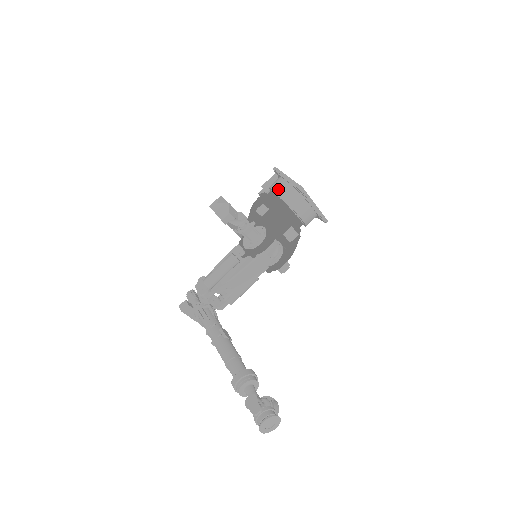
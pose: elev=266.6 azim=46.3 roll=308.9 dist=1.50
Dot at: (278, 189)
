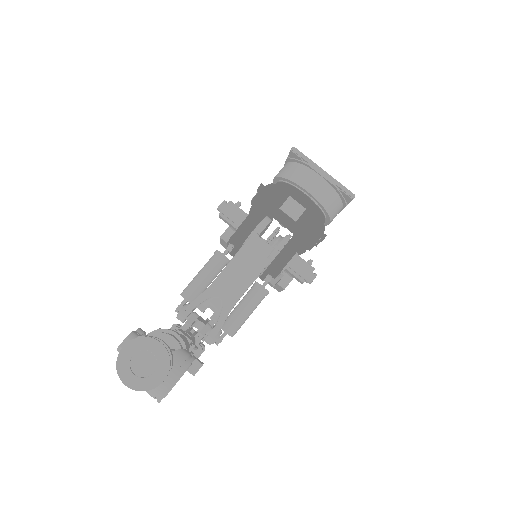
Dot at: occluded
